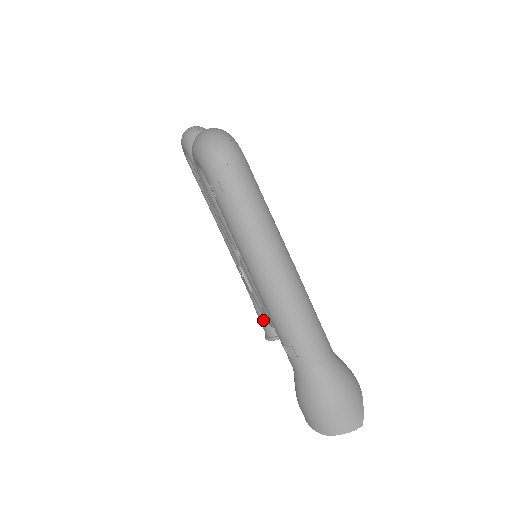
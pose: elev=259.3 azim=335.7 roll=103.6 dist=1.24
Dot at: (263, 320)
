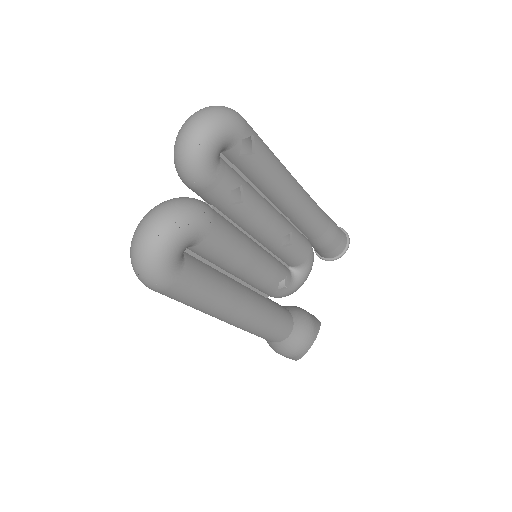
Dot at: occluded
